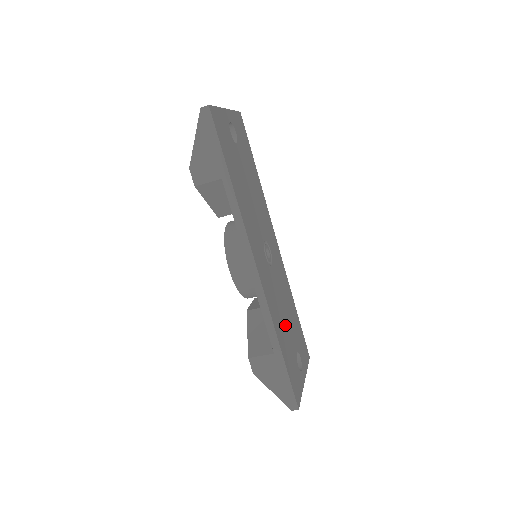
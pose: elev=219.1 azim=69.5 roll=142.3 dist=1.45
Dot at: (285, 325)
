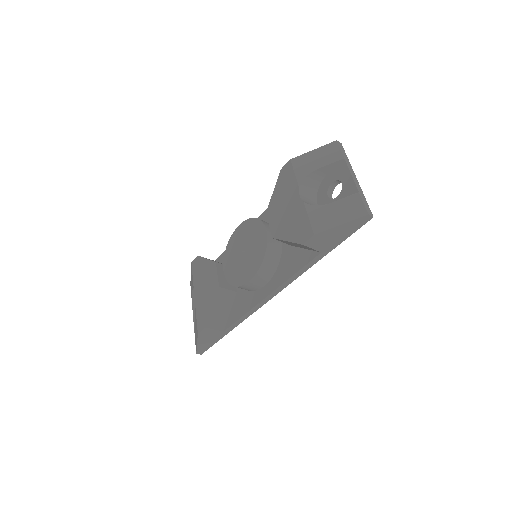
Dot at: occluded
